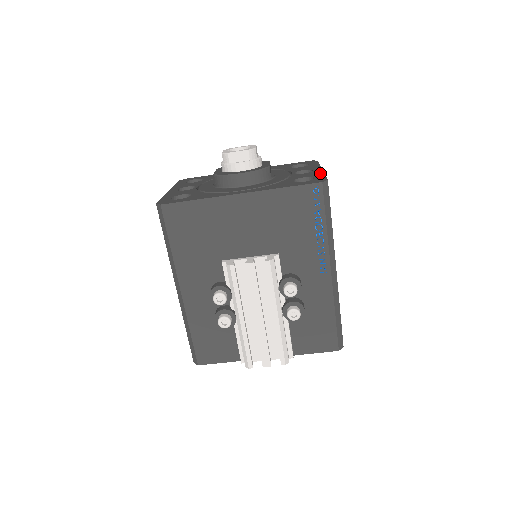
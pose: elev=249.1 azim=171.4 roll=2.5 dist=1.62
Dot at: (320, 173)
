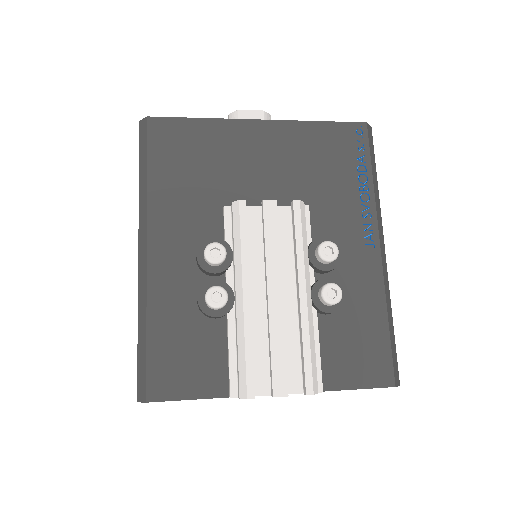
Dot at: occluded
